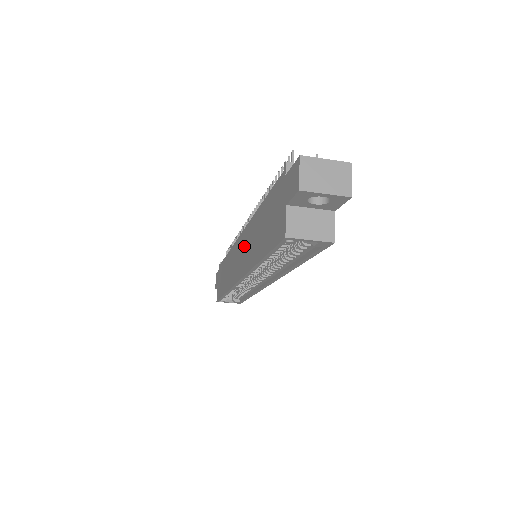
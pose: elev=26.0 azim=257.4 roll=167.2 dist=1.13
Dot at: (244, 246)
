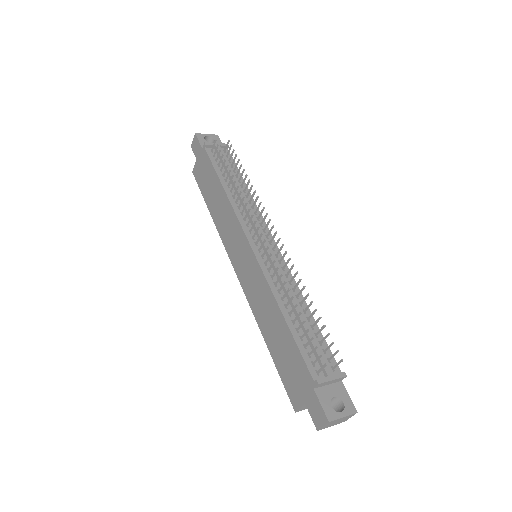
Dot at: (251, 273)
